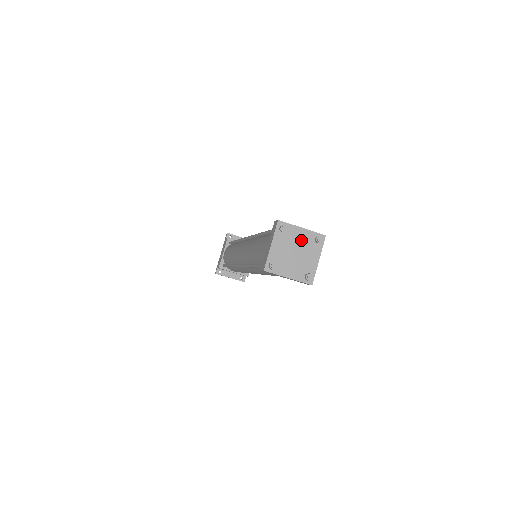
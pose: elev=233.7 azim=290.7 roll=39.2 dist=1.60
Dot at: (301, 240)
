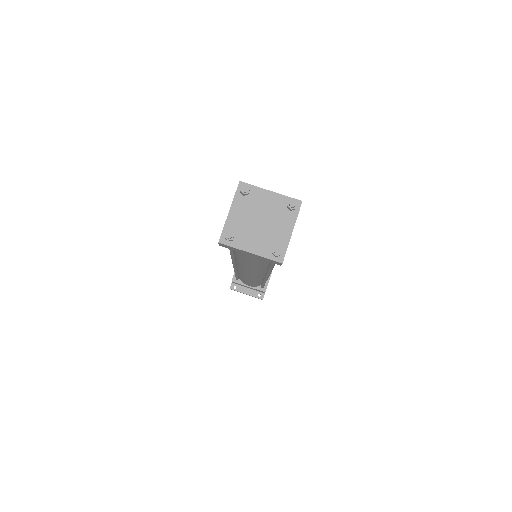
Dot at: (269, 206)
